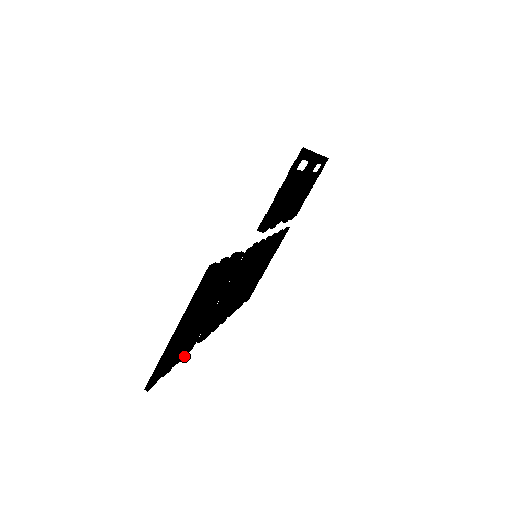
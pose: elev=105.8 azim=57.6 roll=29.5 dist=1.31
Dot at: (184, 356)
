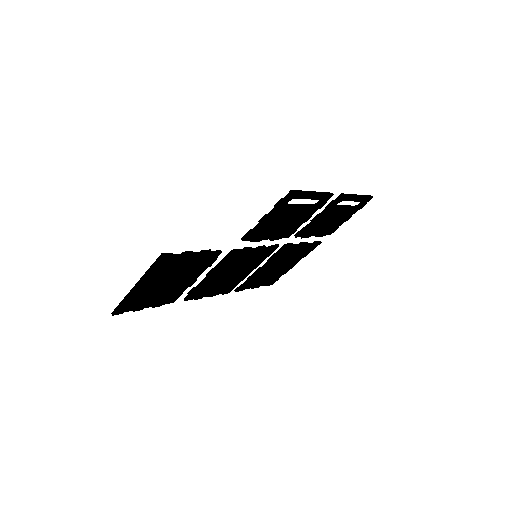
Dot at: occluded
